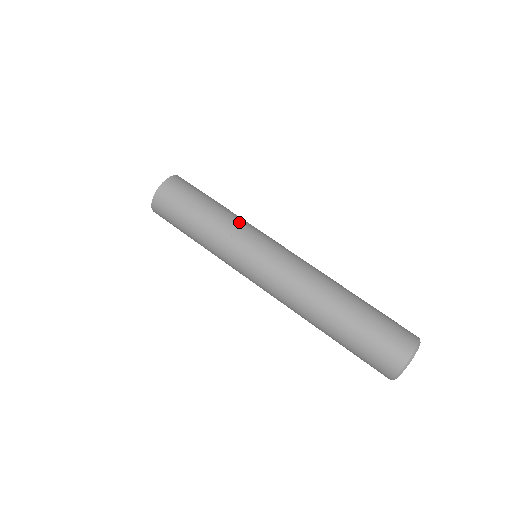
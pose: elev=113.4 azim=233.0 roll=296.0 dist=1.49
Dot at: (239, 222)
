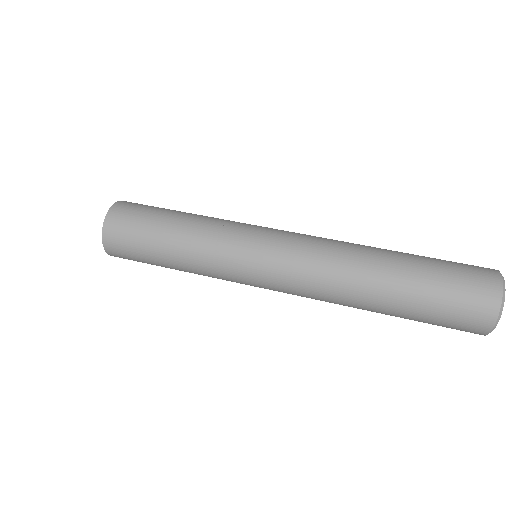
Dot at: (213, 236)
